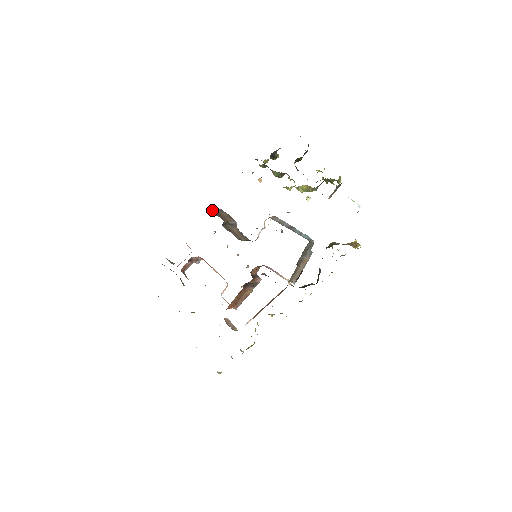
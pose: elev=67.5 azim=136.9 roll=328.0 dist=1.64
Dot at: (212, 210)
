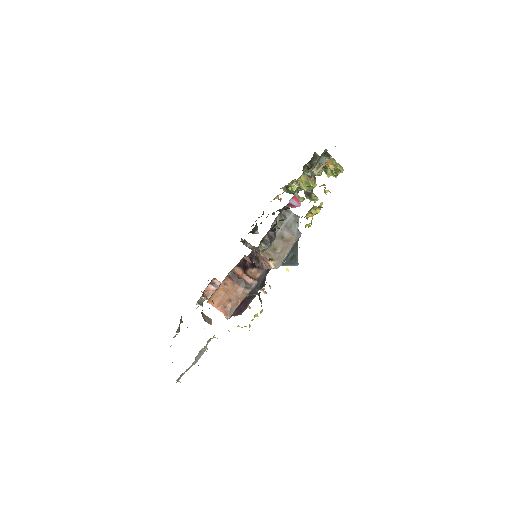
Dot at: occluded
